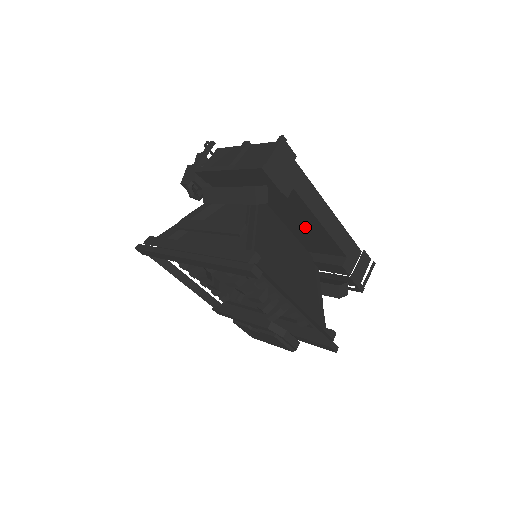
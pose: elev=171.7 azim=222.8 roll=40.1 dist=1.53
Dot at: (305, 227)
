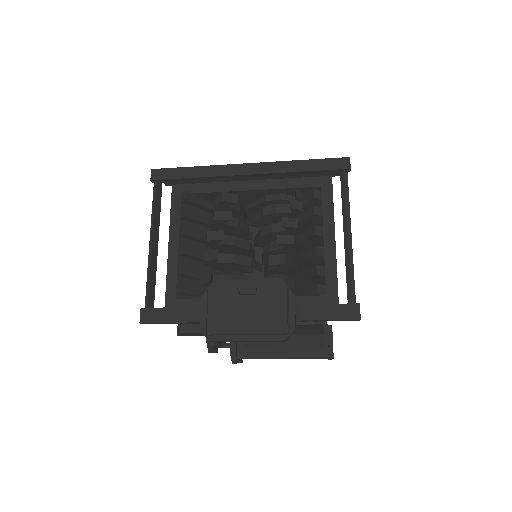
Dot at: occluded
